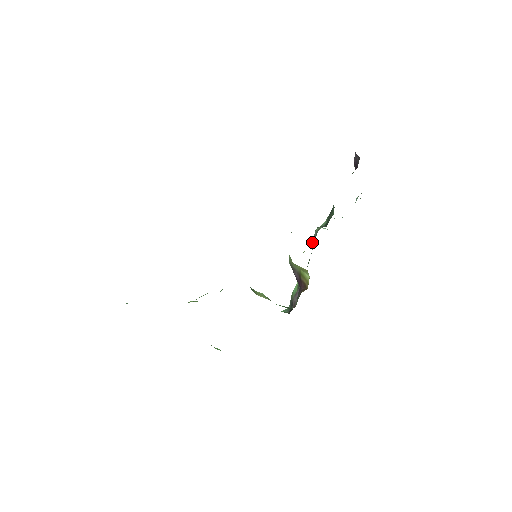
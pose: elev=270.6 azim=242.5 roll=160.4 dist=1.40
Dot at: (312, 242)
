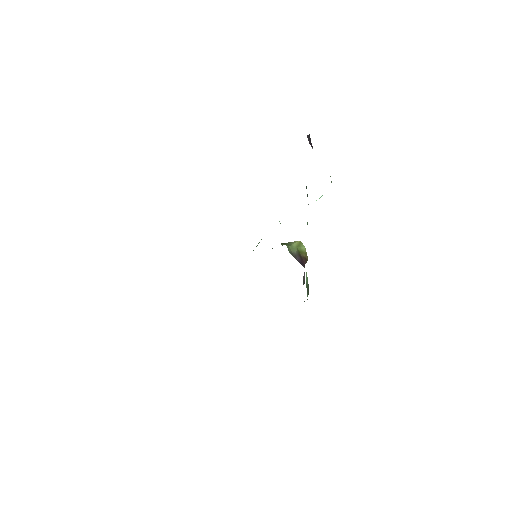
Dot at: occluded
